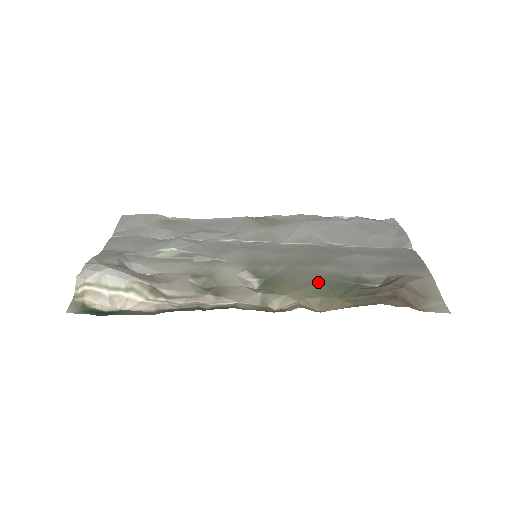
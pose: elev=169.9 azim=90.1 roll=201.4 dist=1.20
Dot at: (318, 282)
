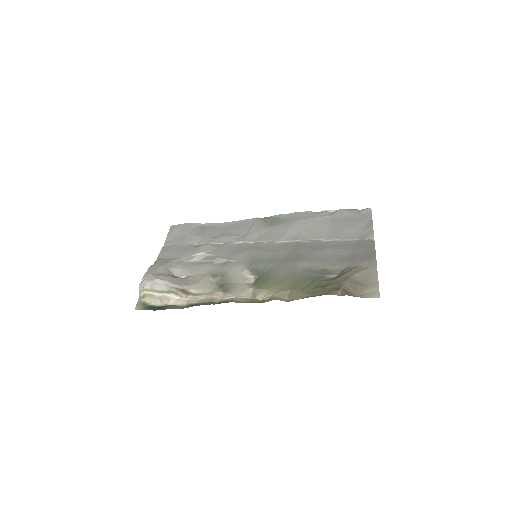
Dot at: (291, 278)
